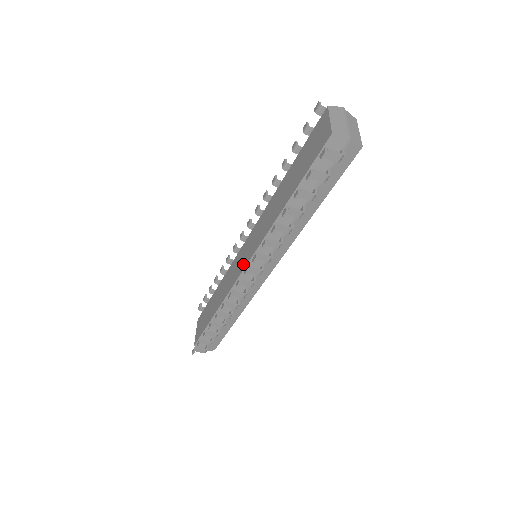
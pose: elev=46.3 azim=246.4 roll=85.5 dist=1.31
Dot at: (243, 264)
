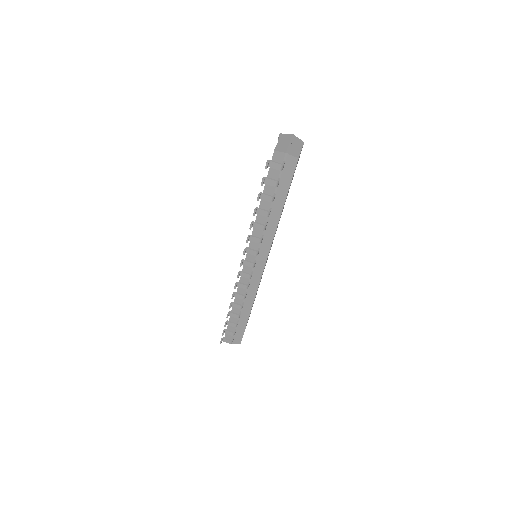
Dot at: occluded
